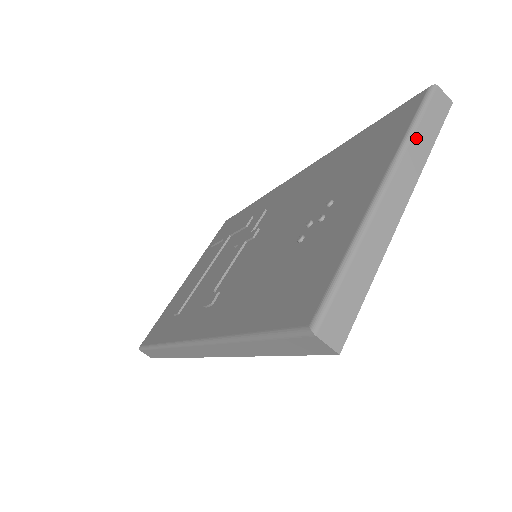
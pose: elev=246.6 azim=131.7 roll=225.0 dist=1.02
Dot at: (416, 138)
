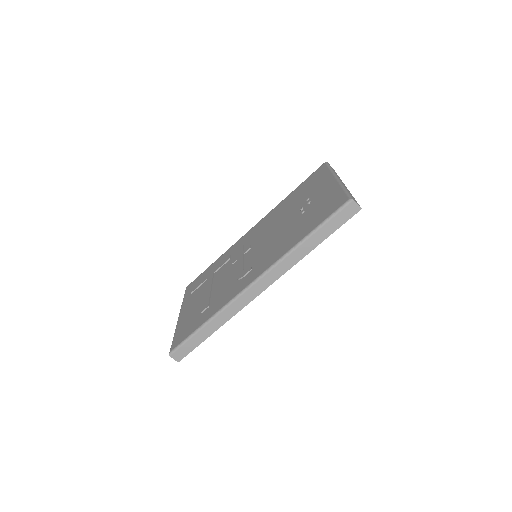
Dot at: occluded
